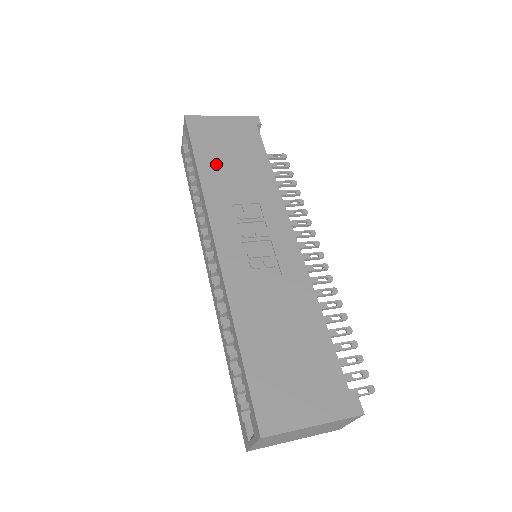
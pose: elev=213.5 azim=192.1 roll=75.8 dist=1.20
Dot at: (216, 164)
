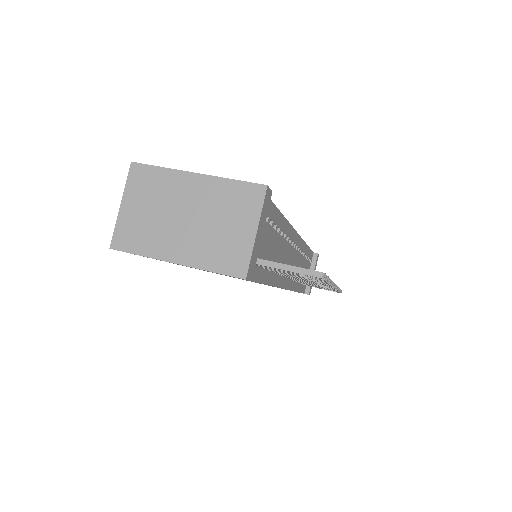
Dot at: occluded
